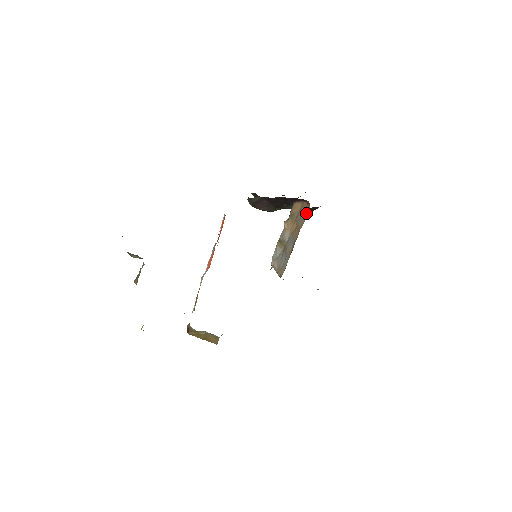
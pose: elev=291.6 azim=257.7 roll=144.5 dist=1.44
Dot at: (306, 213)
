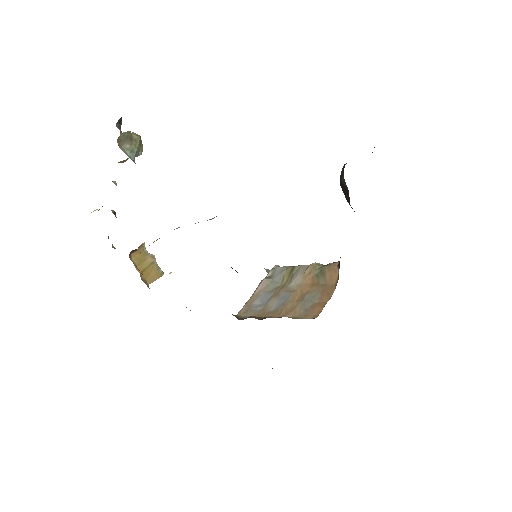
Dot at: (310, 313)
